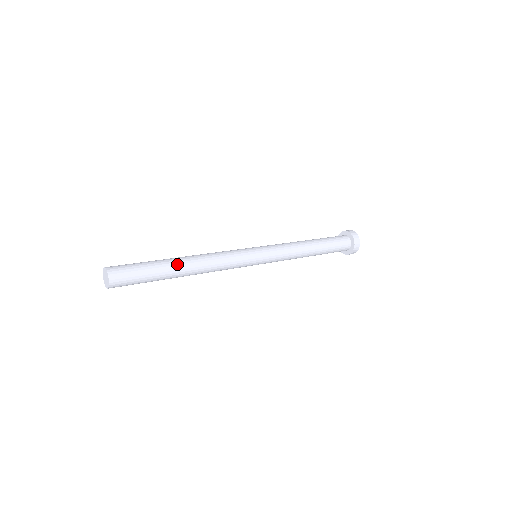
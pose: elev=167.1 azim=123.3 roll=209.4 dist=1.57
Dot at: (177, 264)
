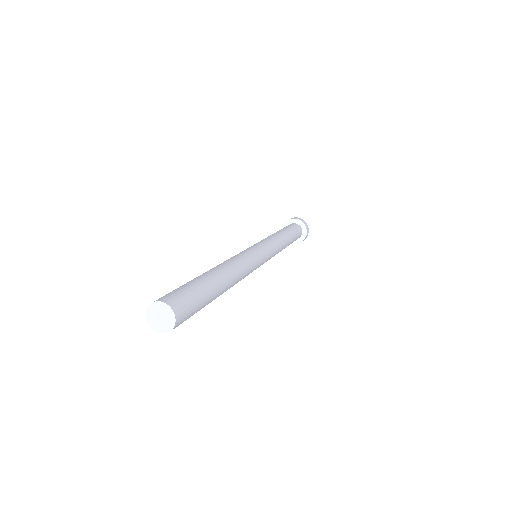
Dot at: (221, 280)
